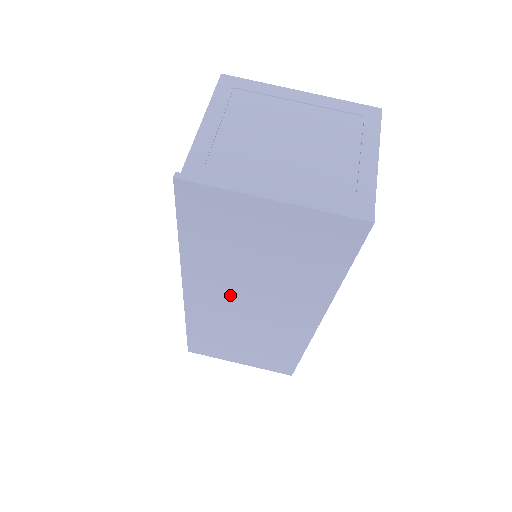
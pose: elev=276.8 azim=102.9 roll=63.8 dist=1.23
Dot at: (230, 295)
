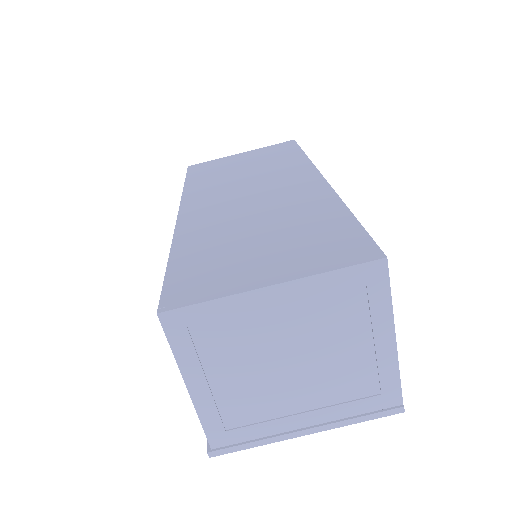
Dot at: occluded
